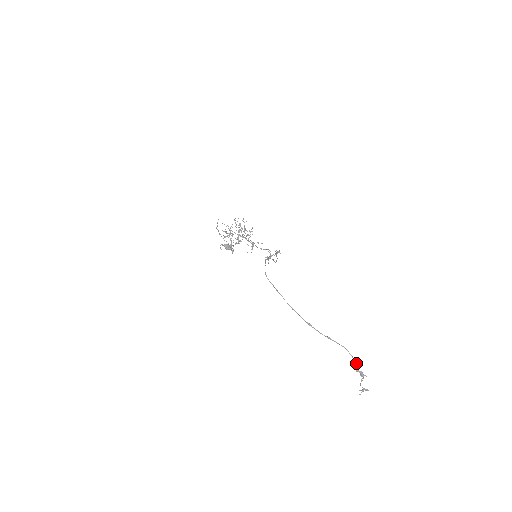
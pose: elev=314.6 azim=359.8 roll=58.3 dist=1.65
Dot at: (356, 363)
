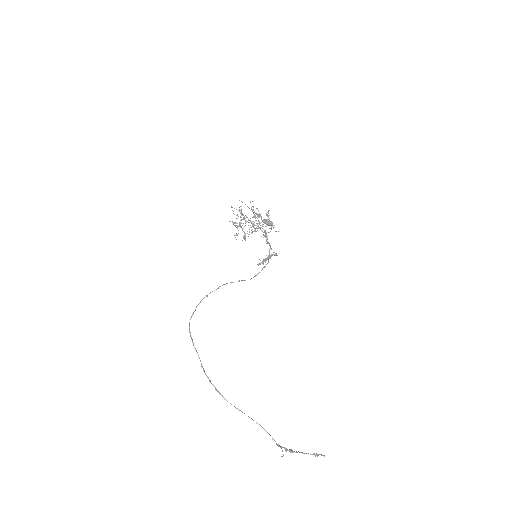
Dot at: occluded
